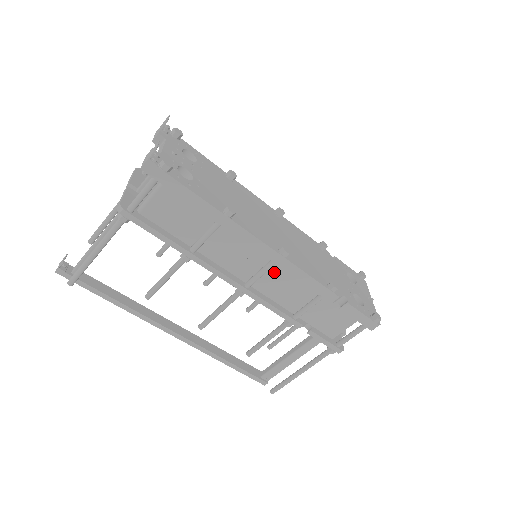
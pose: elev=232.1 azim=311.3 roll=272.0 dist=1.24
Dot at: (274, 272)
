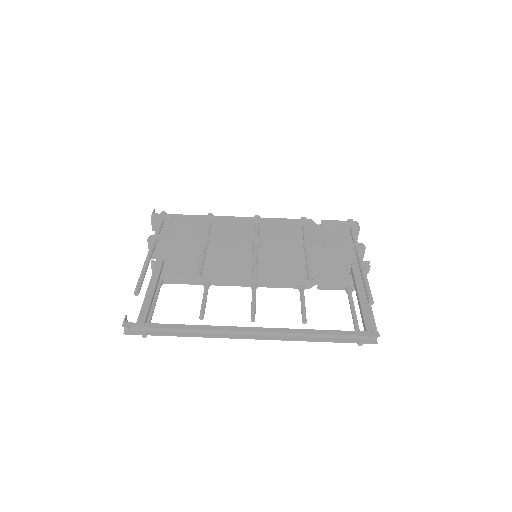
Dot at: (264, 232)
